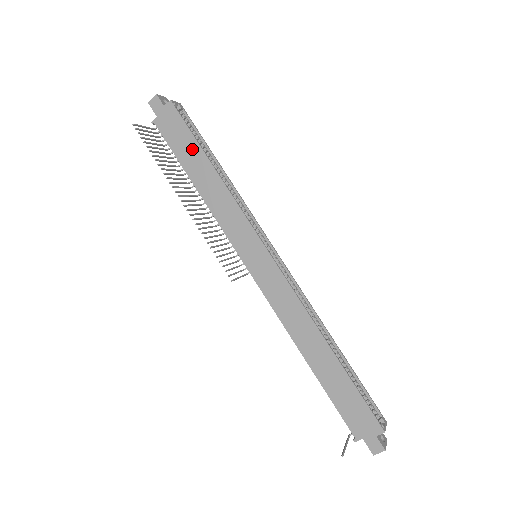
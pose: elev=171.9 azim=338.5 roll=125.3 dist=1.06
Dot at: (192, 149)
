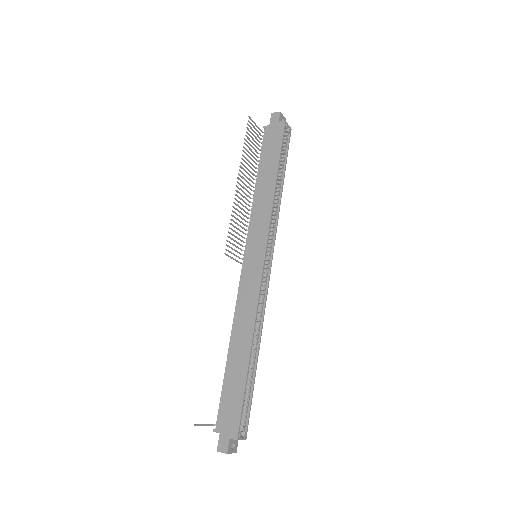
Dot at: (273, 159)
